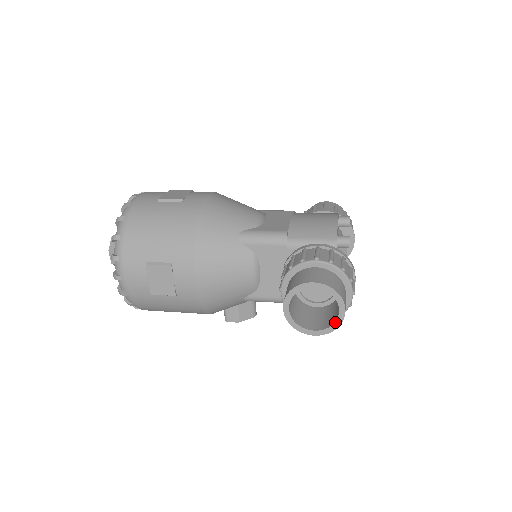
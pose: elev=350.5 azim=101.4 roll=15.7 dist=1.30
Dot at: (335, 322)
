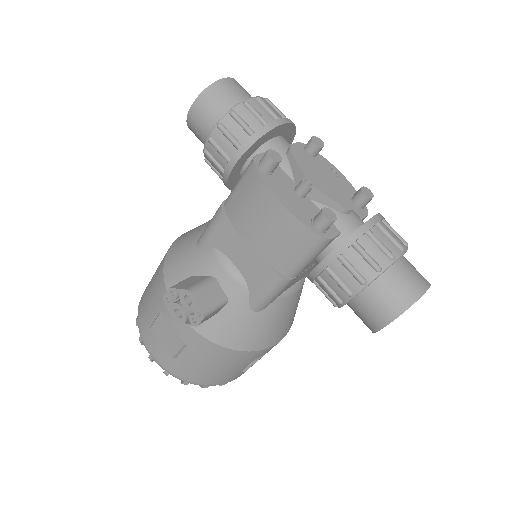
Dot at: (213, 88)
